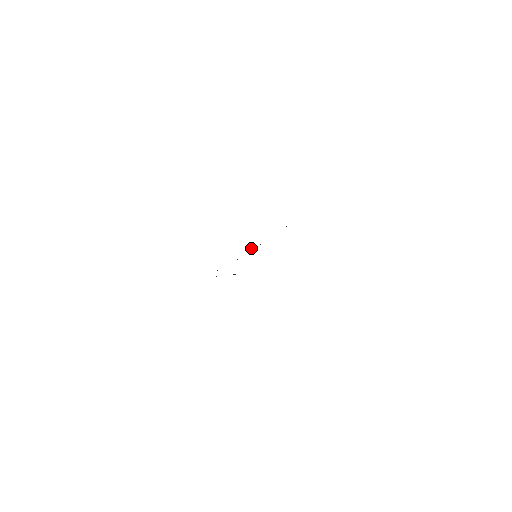
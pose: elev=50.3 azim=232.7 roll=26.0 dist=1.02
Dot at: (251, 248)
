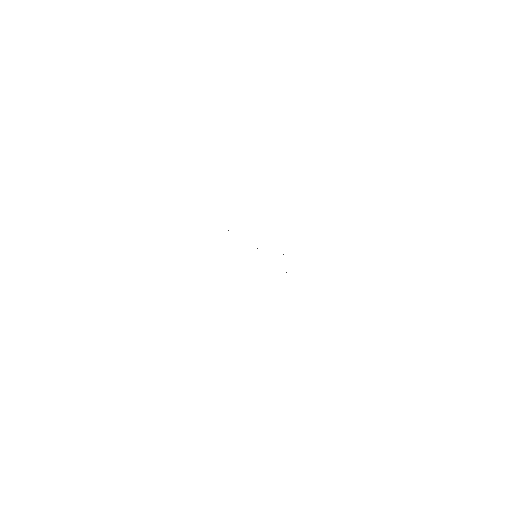
Dot at: (257, 248)
